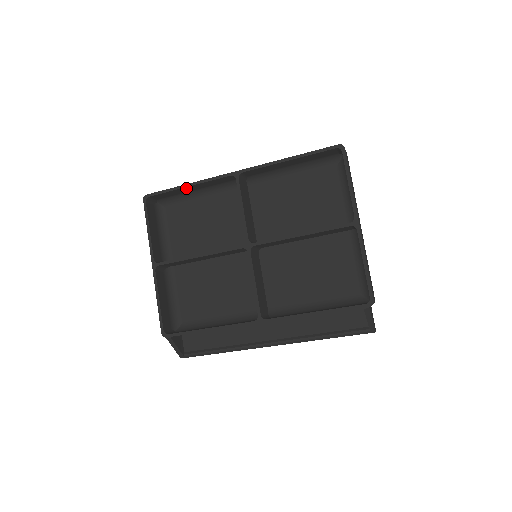
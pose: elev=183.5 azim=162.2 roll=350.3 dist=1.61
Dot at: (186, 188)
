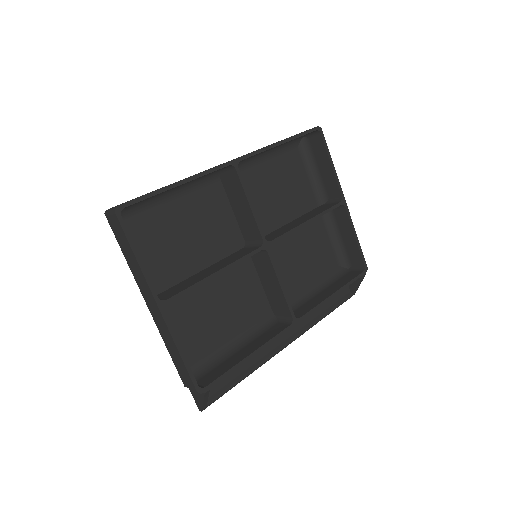
Dot at: (172, 187)
